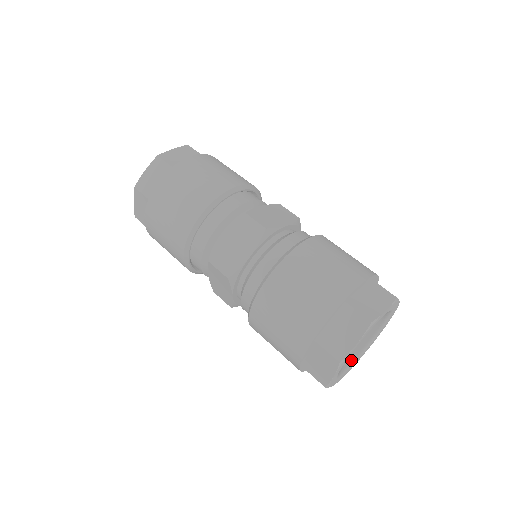
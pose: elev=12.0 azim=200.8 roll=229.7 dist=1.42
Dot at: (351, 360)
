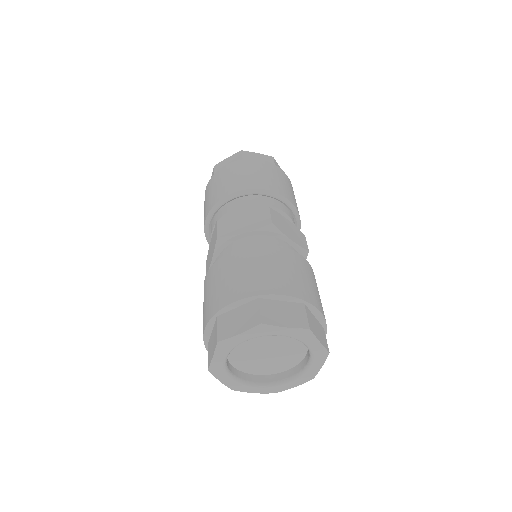
Dot at: (290, 376)
